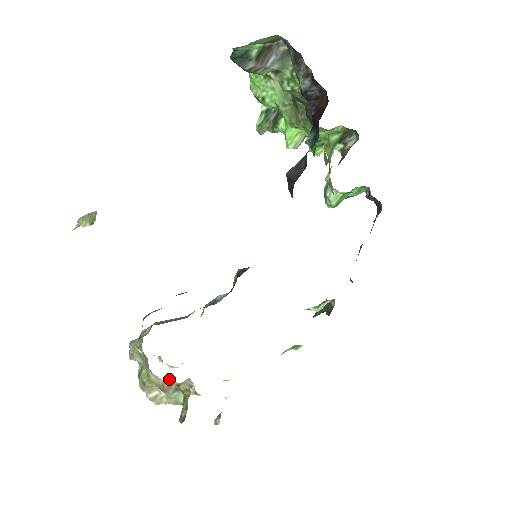
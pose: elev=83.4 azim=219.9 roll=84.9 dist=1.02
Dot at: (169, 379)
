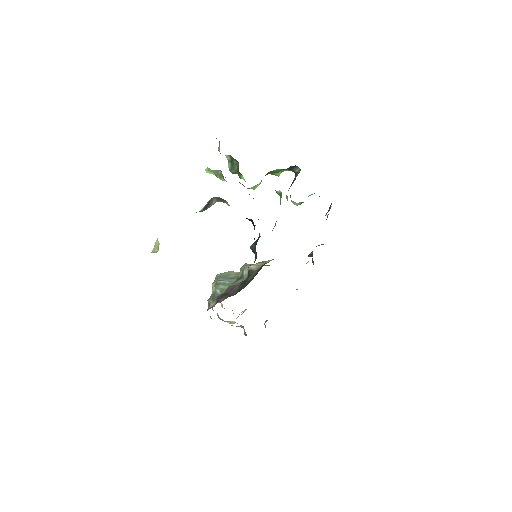
Dot at: occluded
